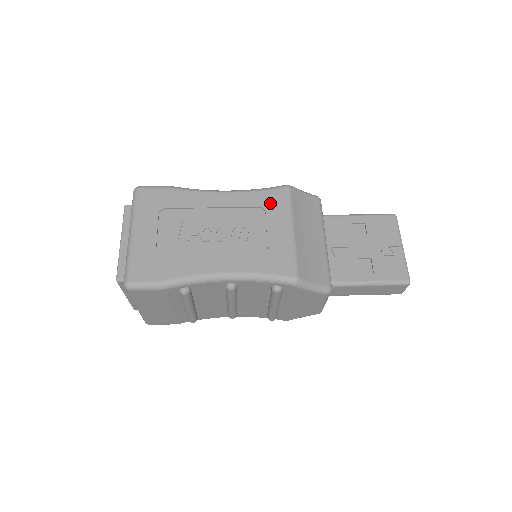
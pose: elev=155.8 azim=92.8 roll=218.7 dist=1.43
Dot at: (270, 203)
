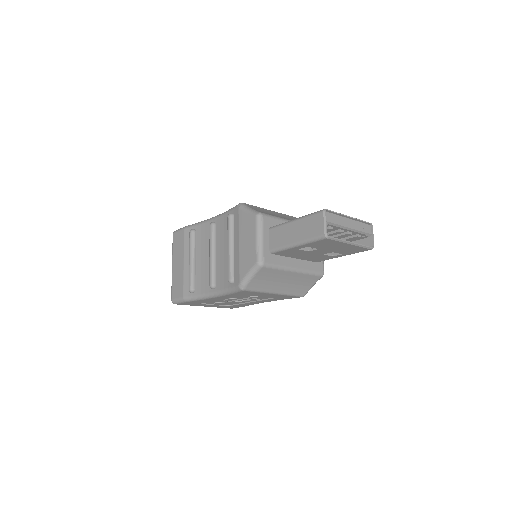
Dot at: occluded
